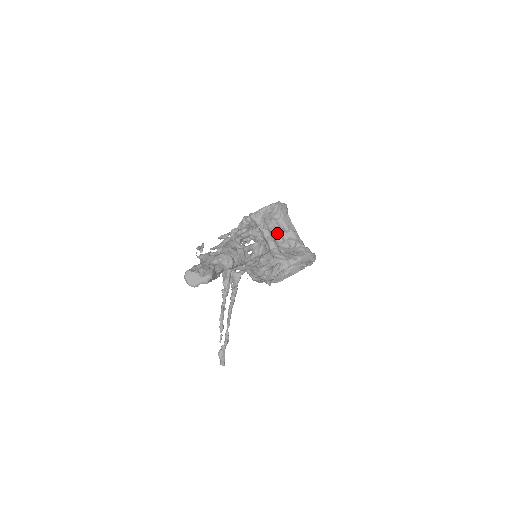
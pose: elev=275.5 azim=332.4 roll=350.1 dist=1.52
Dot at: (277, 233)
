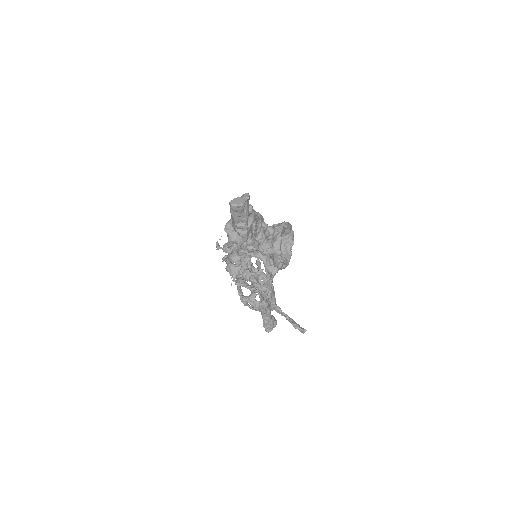
Dot at: occluded
